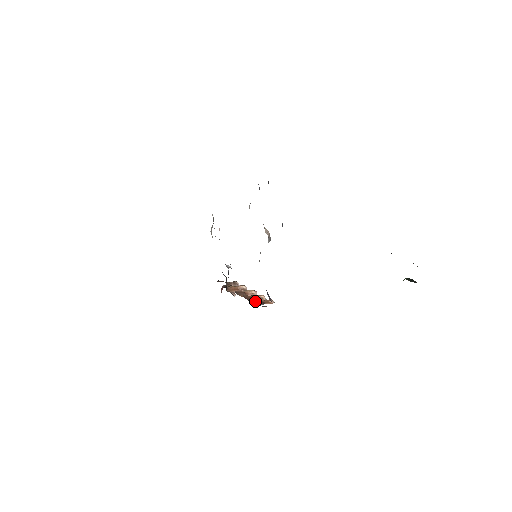
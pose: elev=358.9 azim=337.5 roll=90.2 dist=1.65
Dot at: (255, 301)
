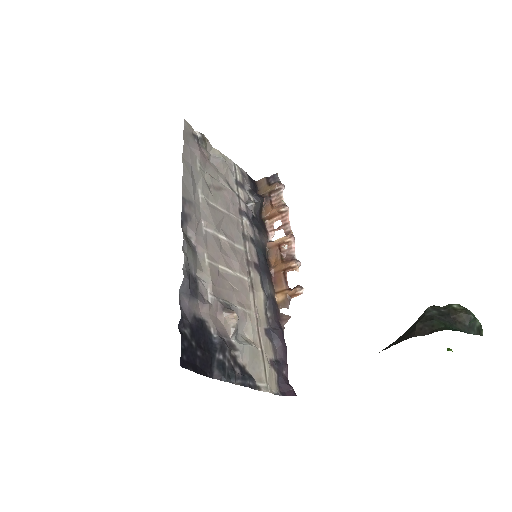
Dot at: (280, 297)
